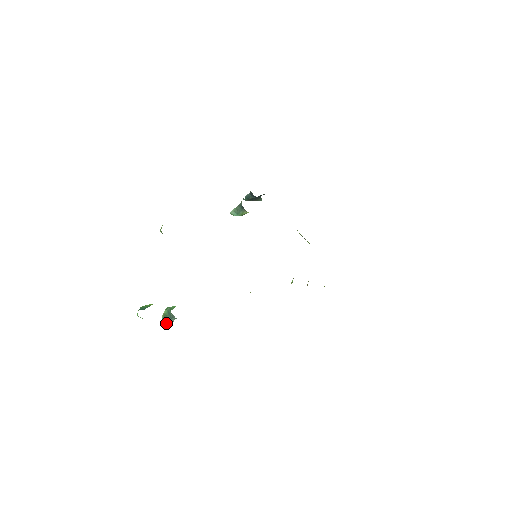
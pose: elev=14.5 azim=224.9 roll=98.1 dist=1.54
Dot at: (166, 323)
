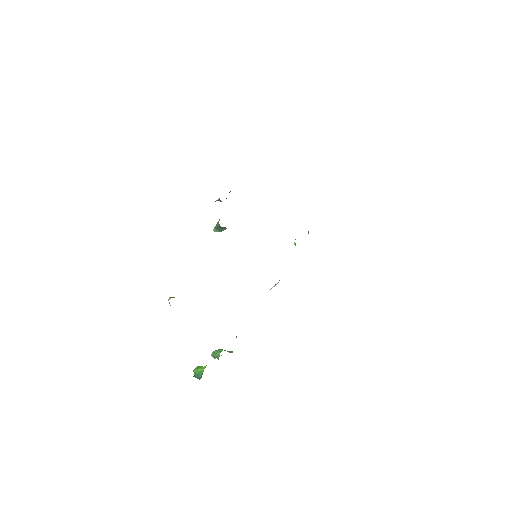
Dot at: occluded
